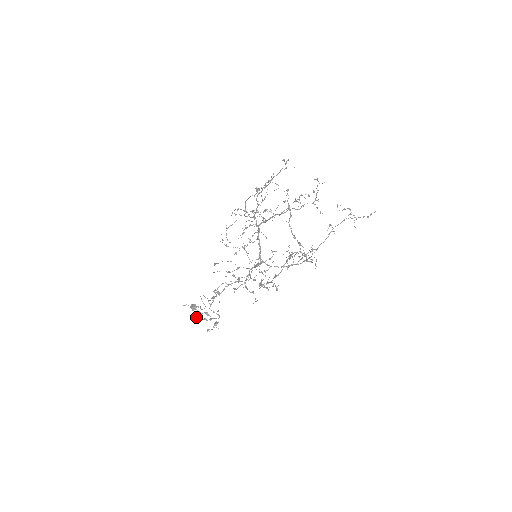
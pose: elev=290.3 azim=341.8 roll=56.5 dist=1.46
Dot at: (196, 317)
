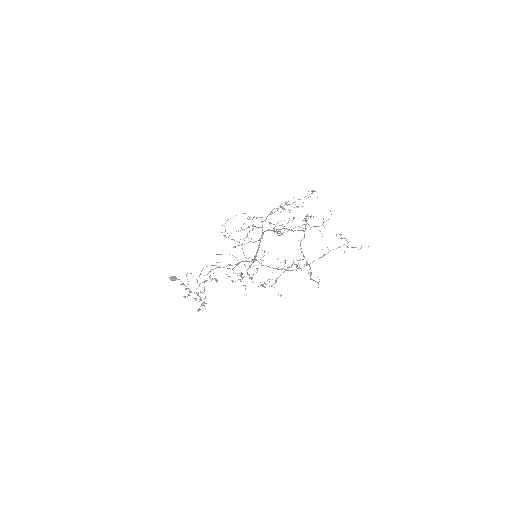
Dot at: occluded
